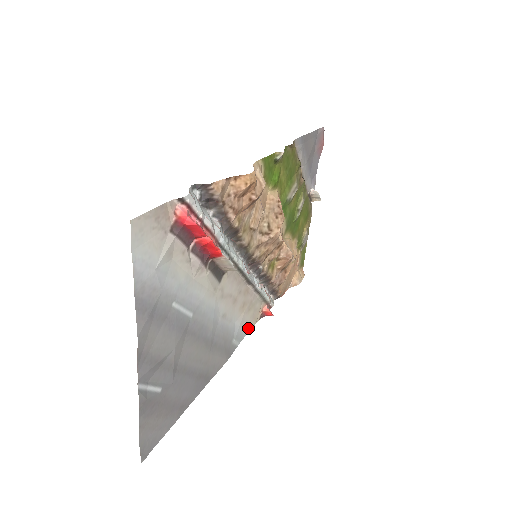
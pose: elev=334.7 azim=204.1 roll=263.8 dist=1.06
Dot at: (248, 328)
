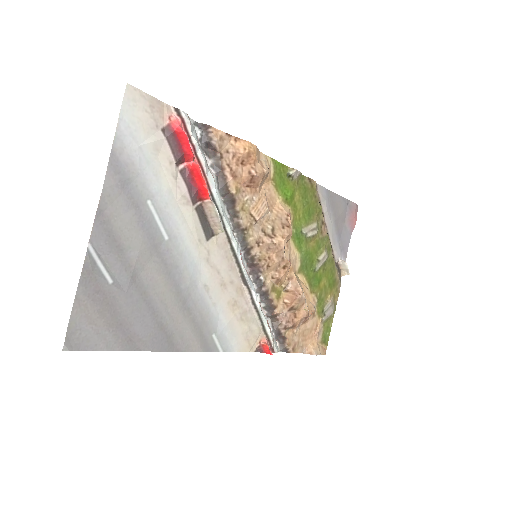
Dot at: (238, 345)
